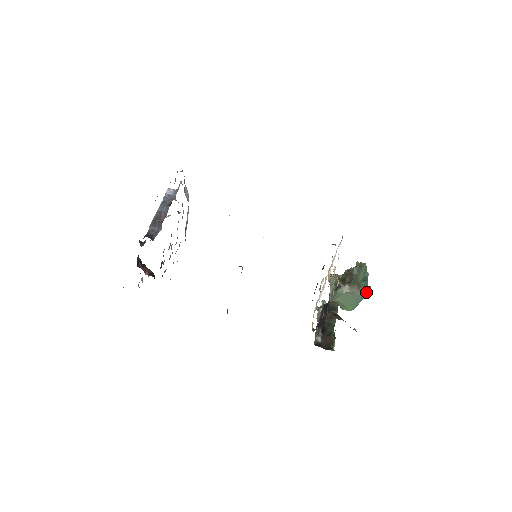
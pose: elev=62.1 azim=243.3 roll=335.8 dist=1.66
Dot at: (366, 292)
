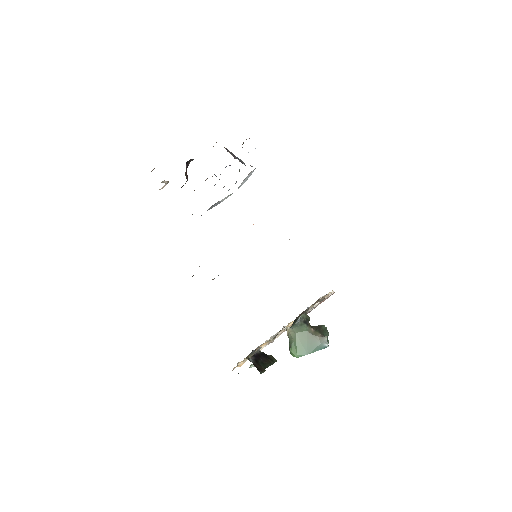
Dot at: (325, 345)
